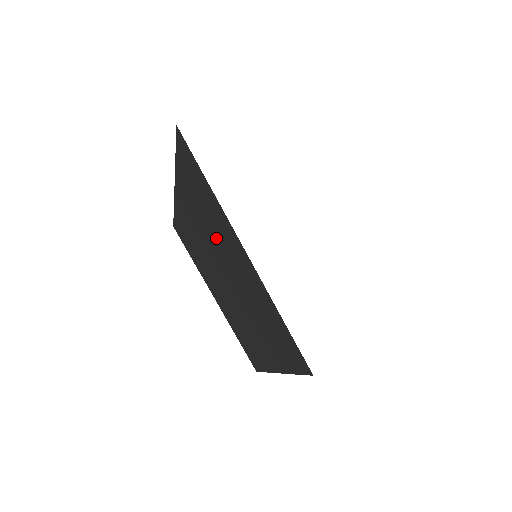
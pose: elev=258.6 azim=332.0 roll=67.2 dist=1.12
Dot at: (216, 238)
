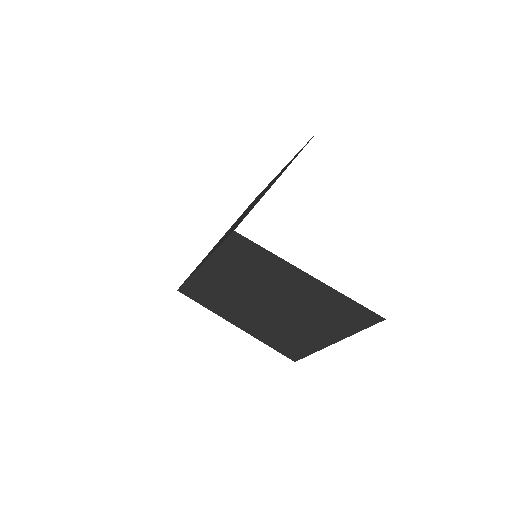
Dot at: (313, 313)
